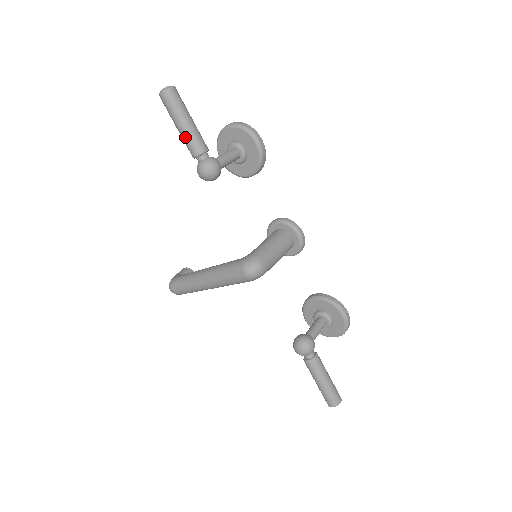
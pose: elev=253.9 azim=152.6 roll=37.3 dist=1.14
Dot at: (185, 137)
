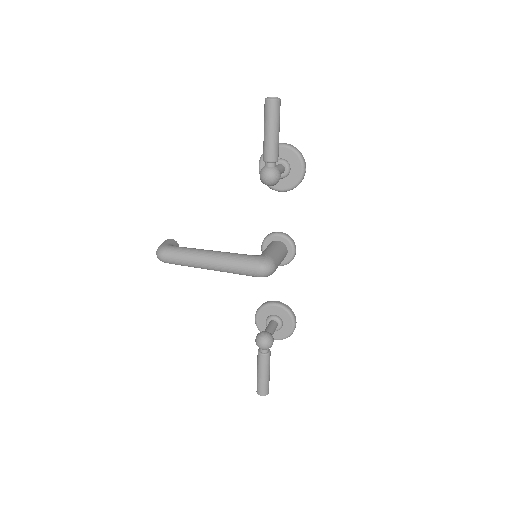
Dot at: (270, 143)
